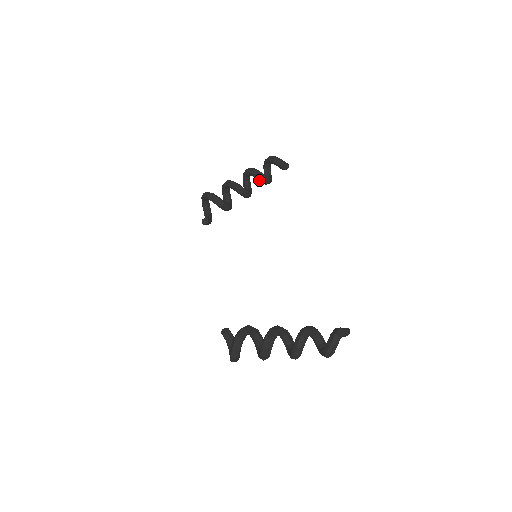
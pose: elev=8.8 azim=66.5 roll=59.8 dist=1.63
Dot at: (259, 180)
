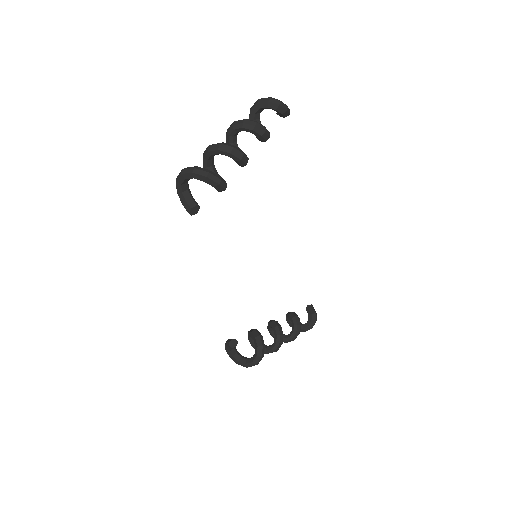
Dot at: (262, 141)
